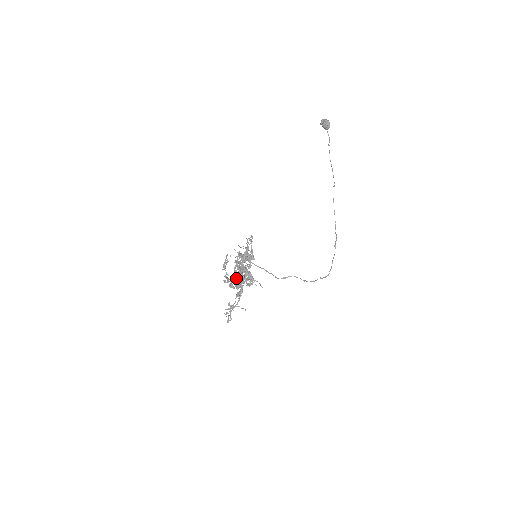
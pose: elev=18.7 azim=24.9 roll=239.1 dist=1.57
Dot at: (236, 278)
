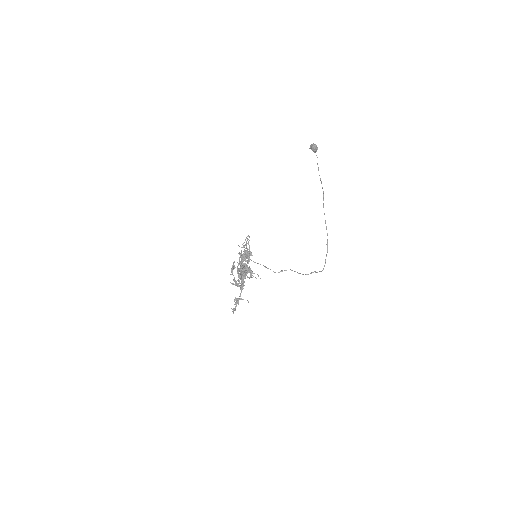
Dot at: (239, 274)
